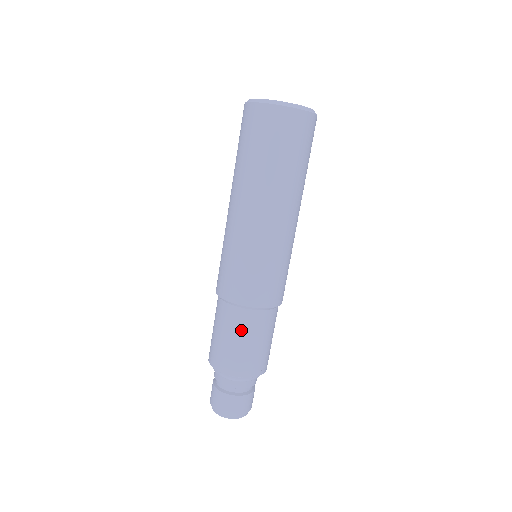
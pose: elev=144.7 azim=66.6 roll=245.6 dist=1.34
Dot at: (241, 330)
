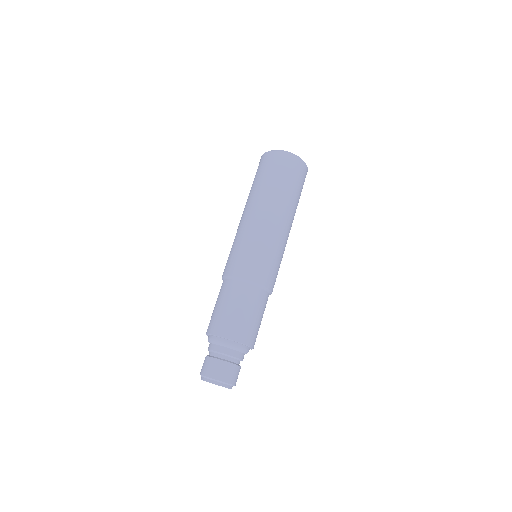
Dot at: (226, 296)
